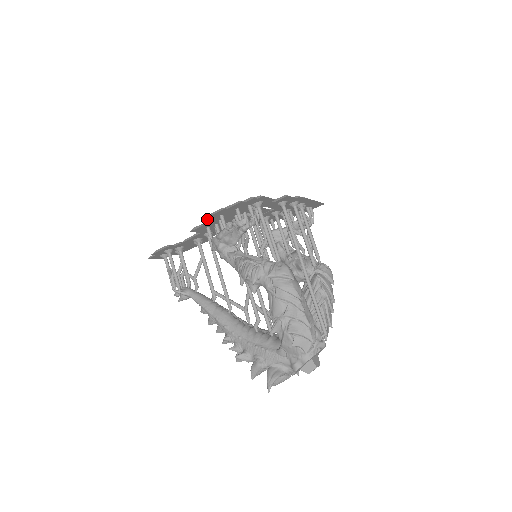
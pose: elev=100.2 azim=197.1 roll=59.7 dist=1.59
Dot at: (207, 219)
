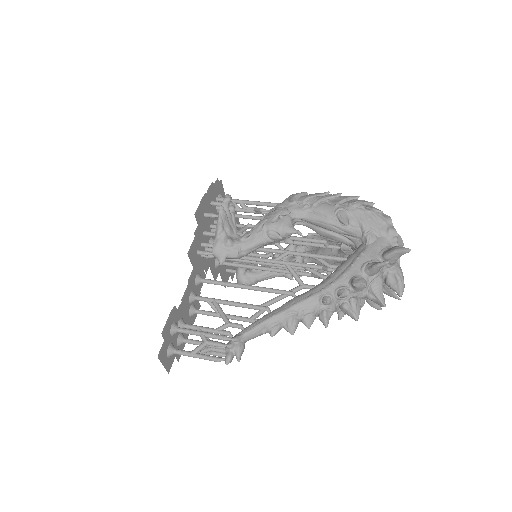
Dot at: (197, 218)
